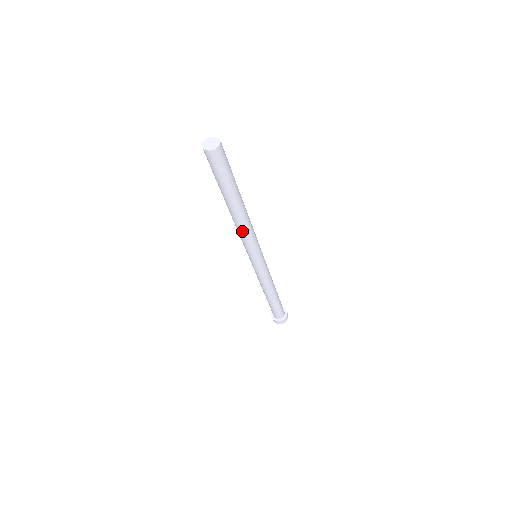
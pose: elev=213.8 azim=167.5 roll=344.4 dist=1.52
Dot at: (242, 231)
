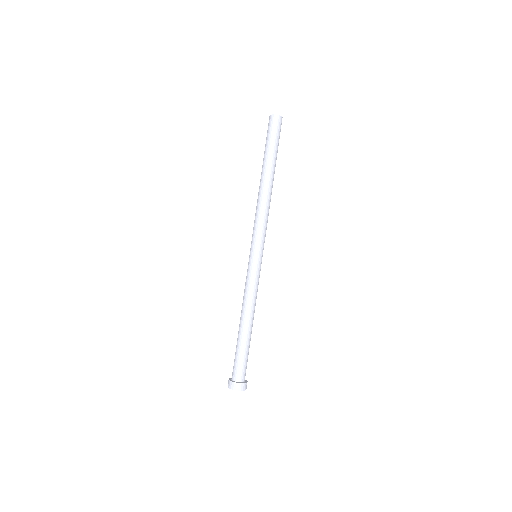
Dot at: (267, 208)
